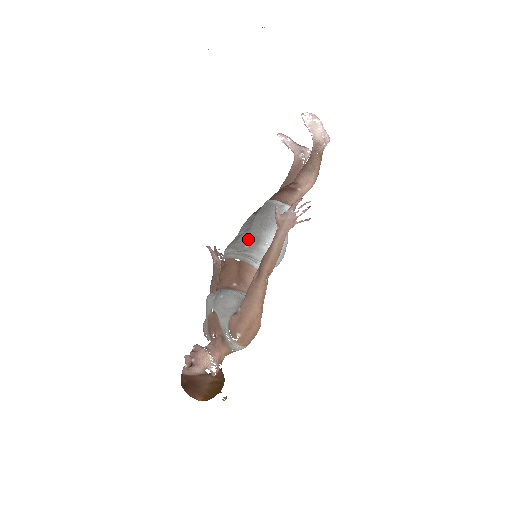
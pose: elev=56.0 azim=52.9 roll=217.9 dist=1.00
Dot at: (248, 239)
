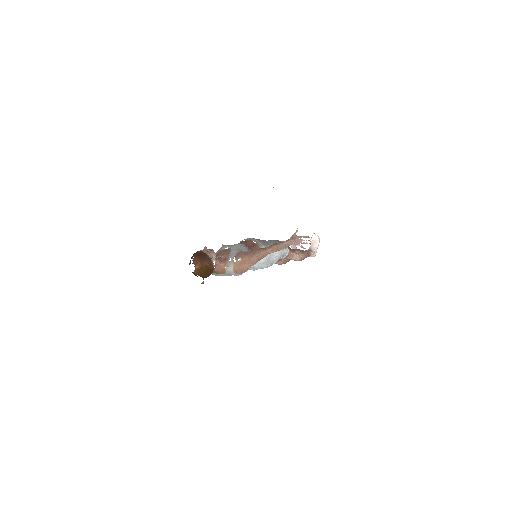
Dot at: (264, 241)
